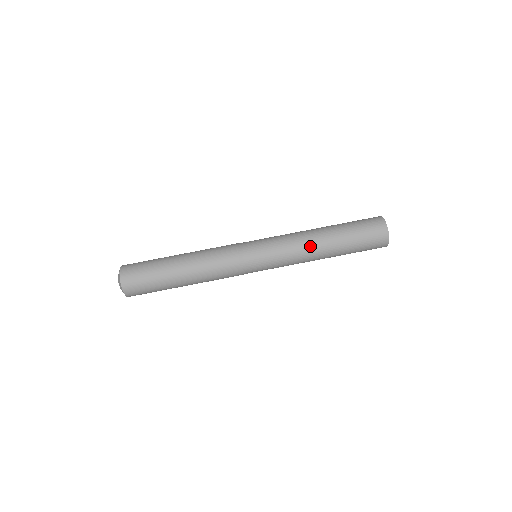
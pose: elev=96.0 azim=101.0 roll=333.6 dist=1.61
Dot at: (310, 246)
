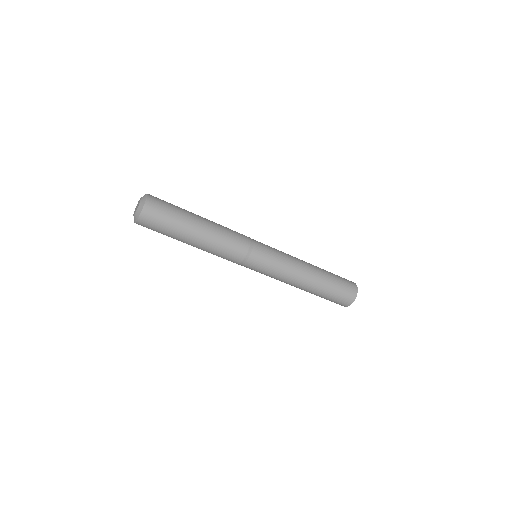
Dot at: (292, 285)
